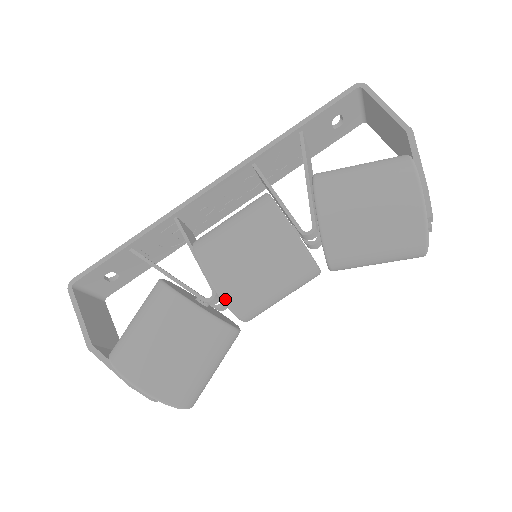
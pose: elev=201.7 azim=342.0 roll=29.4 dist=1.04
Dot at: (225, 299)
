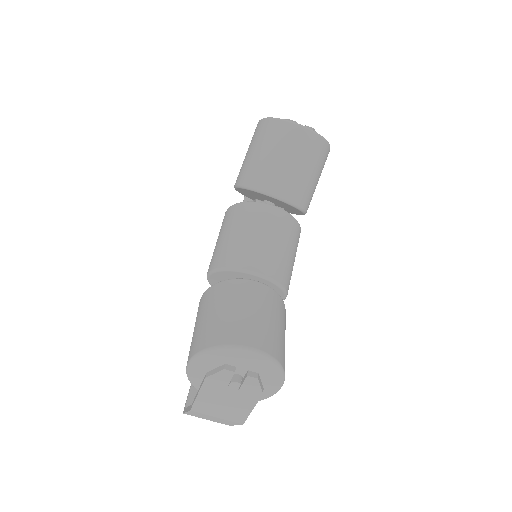
Dot at: (225, 267)
